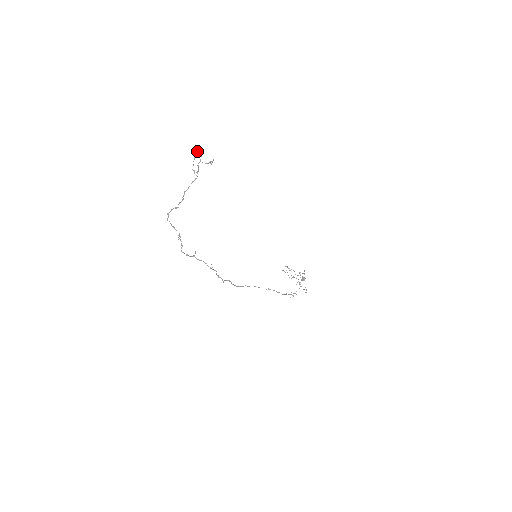
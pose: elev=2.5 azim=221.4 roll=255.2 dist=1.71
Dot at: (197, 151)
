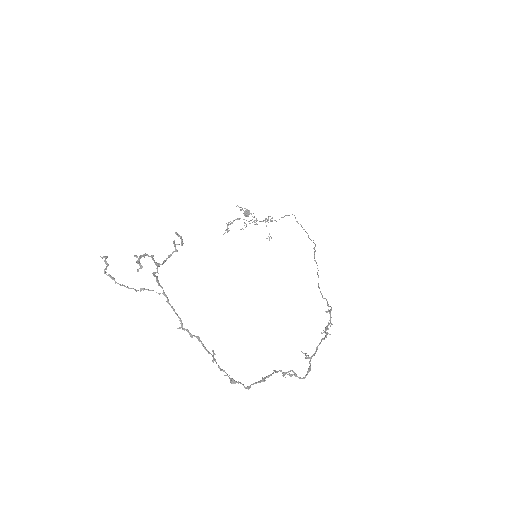
Dot at: (137, 261)
